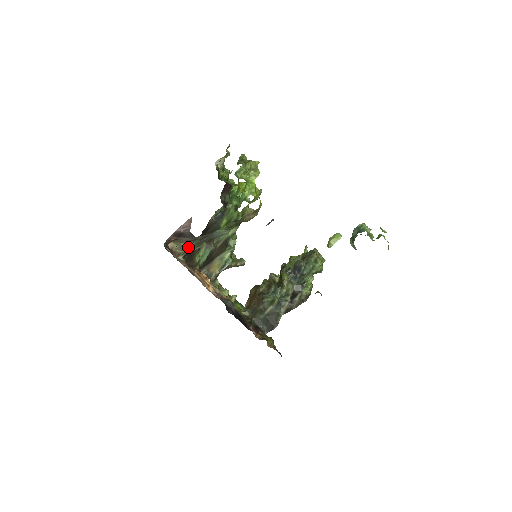
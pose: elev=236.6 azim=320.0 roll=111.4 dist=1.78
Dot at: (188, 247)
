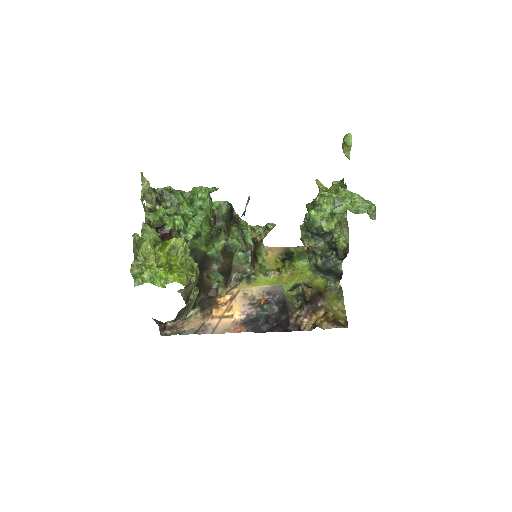
Dot at: (182, 315)
